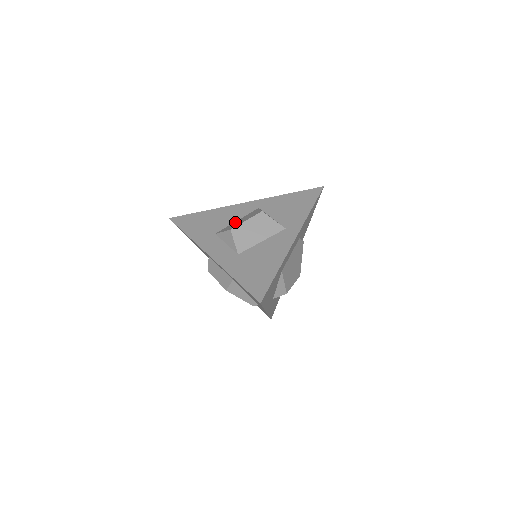
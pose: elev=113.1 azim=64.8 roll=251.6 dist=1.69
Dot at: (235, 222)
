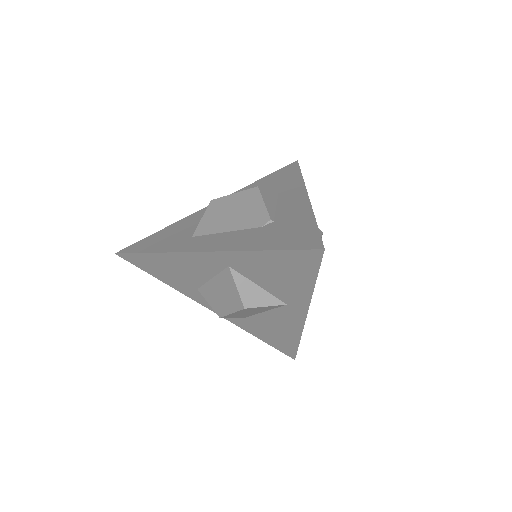
Dot at: (212, 286)
